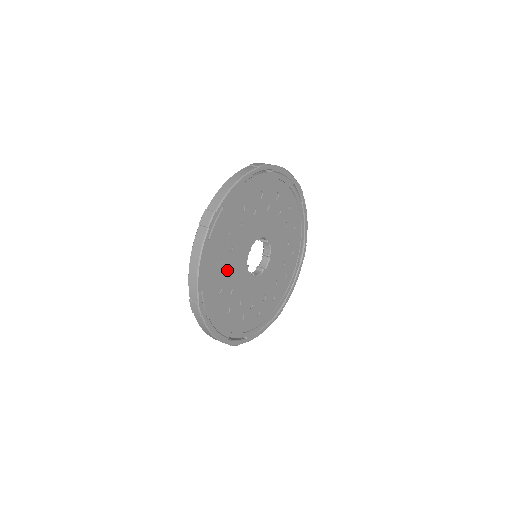
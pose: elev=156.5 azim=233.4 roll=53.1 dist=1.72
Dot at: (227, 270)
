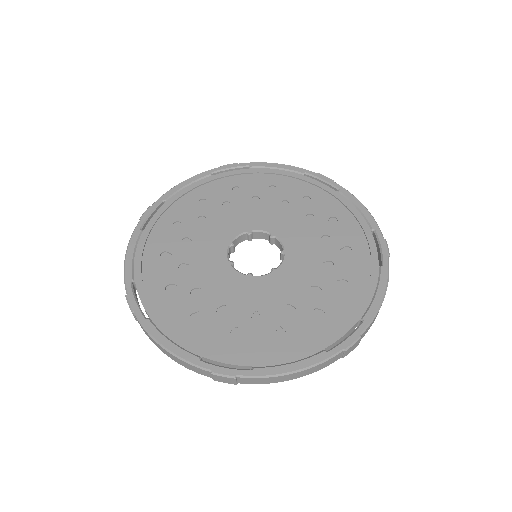
Dot at: (206, 220)
